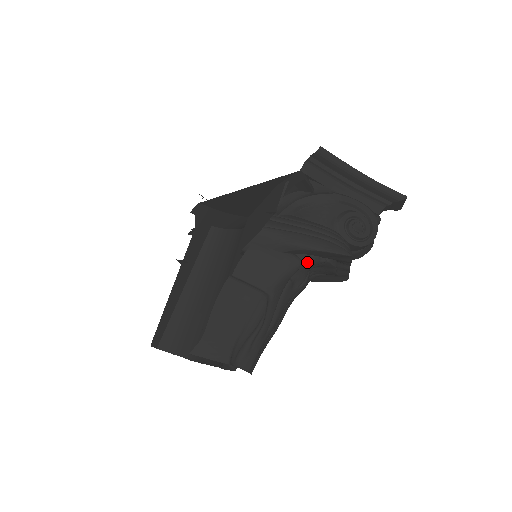
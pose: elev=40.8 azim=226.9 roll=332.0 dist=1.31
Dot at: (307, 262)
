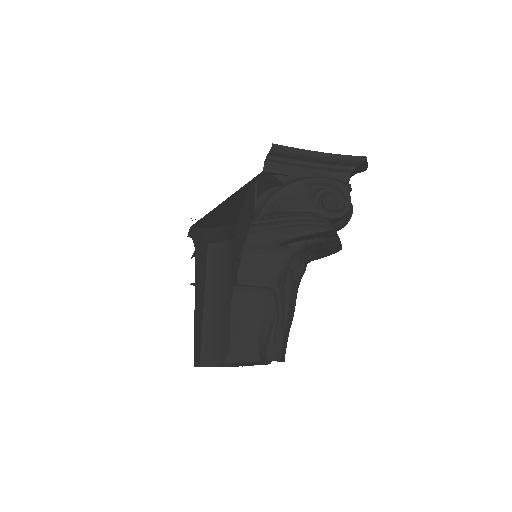
Dot at: (297, 249)
